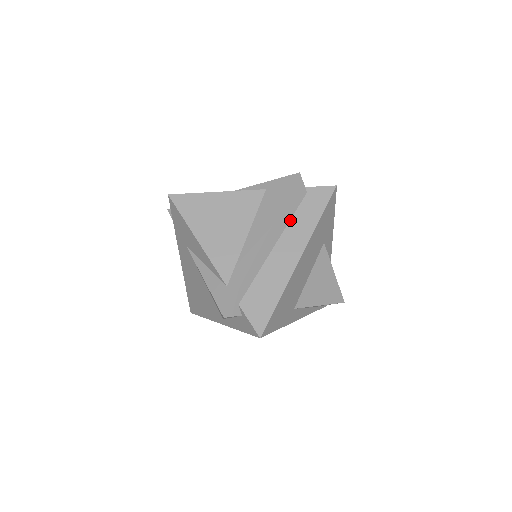
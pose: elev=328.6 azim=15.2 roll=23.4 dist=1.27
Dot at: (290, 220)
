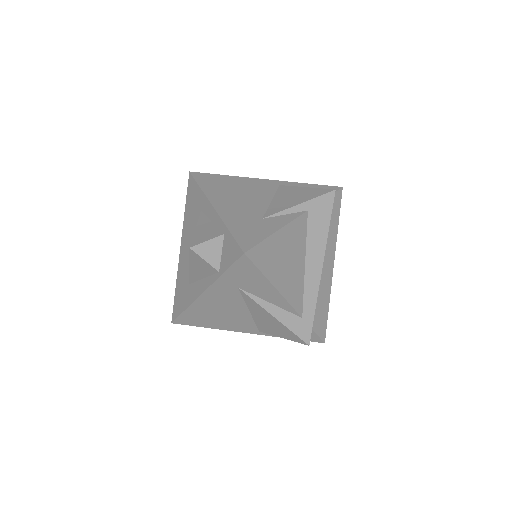
Dot at: occluded
